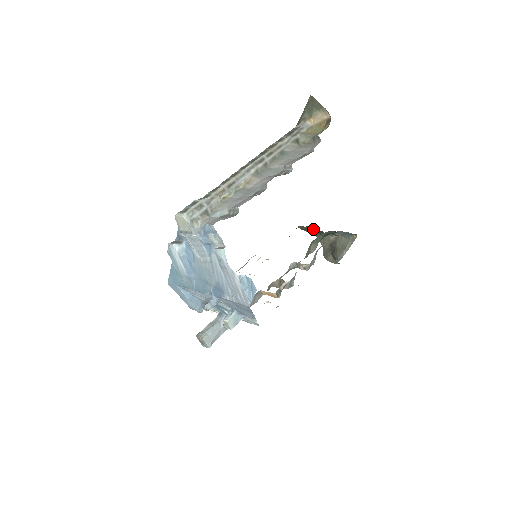
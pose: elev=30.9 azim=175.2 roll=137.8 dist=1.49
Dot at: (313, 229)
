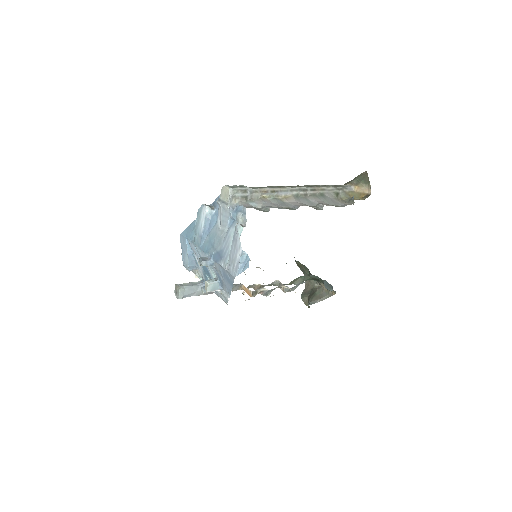
Dot at: (306, 270)
